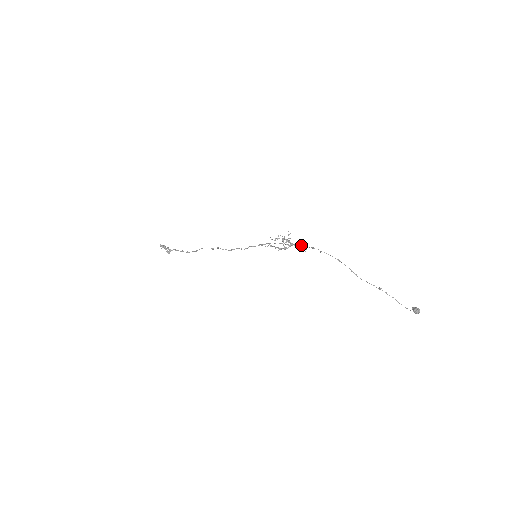
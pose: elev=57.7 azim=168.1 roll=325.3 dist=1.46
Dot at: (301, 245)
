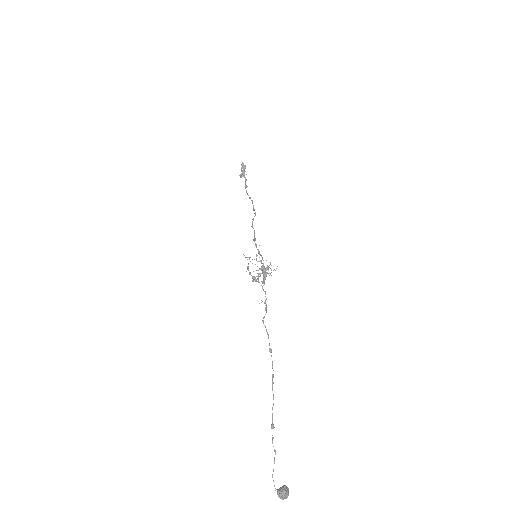
Dot at: occluded
